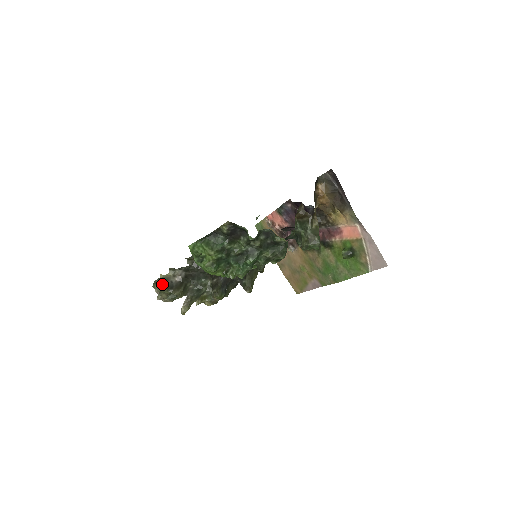
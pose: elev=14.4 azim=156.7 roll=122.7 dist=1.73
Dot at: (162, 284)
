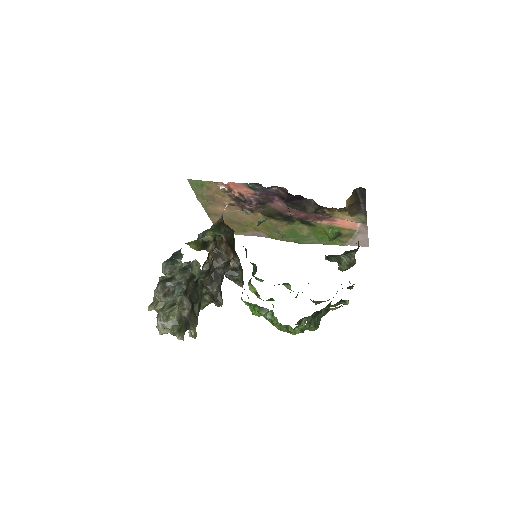
Dot at: (181, 327)
